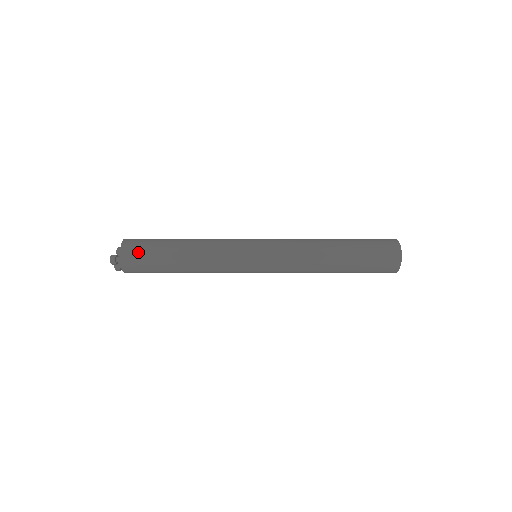
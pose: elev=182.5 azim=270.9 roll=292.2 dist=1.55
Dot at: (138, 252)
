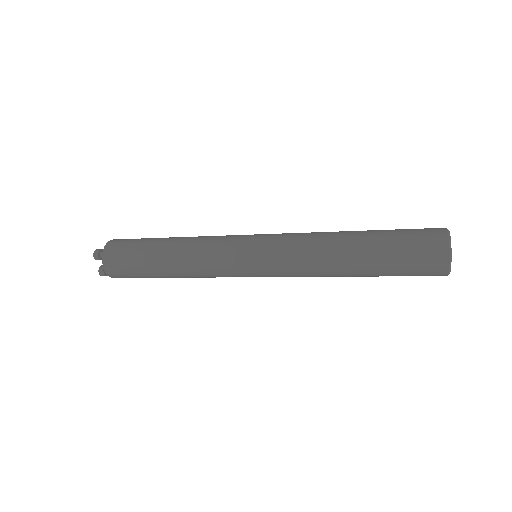
Dot at: (124, 243)
